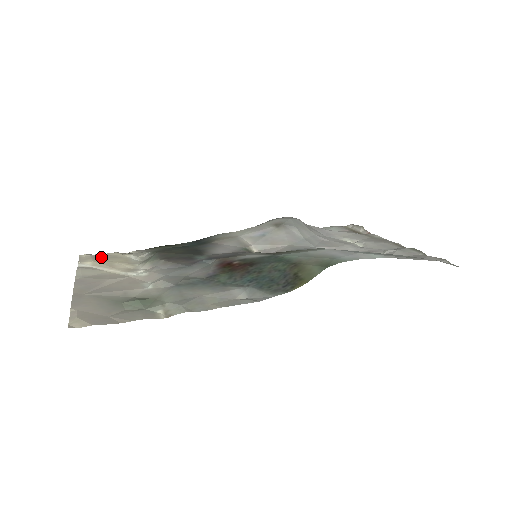
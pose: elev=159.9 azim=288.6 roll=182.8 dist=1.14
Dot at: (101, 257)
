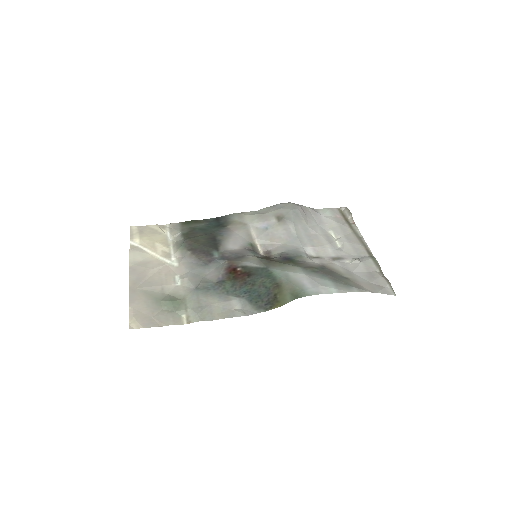
Dot at: (146, 232)
